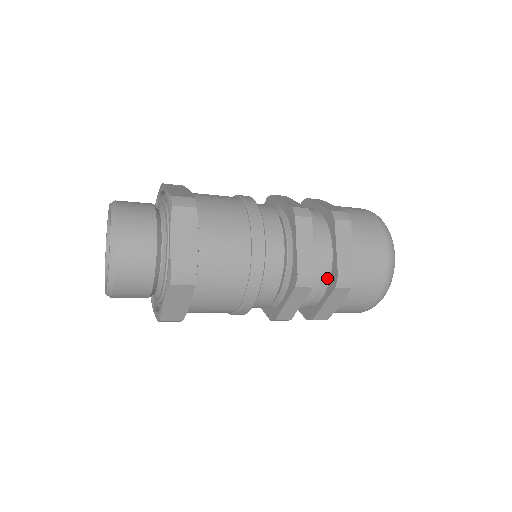
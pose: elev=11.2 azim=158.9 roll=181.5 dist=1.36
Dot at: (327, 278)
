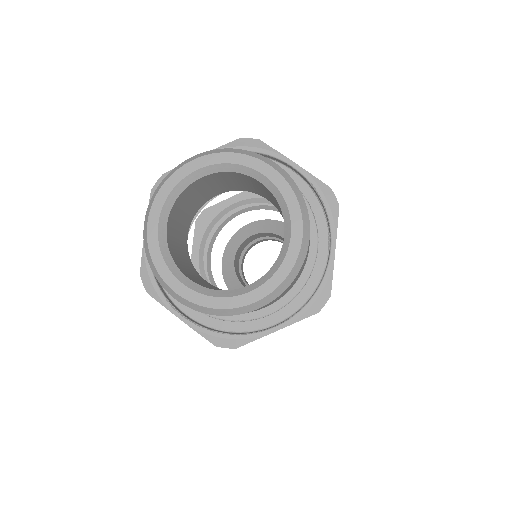
Dot at: occluded
